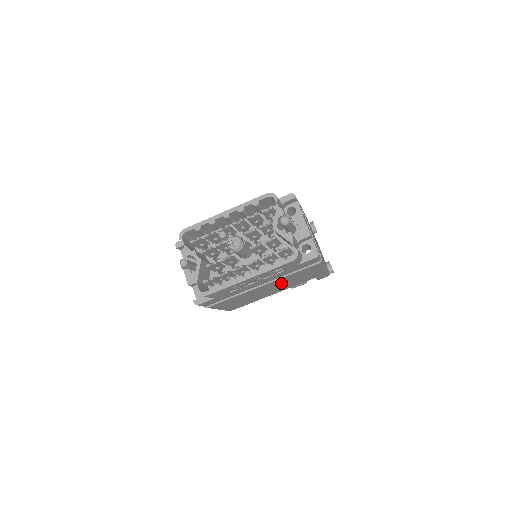
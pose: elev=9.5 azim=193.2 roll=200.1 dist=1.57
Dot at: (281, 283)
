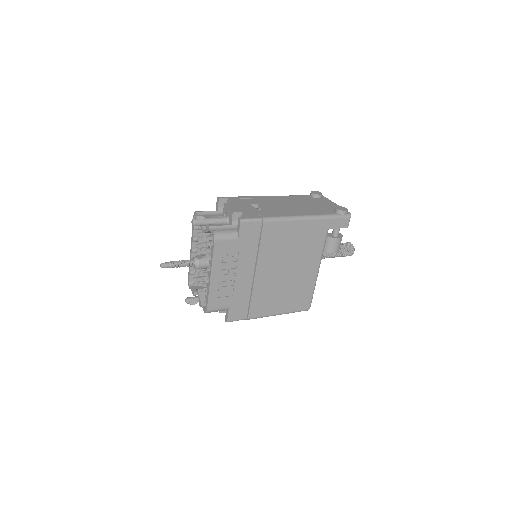
Dot at: (281, 259)
